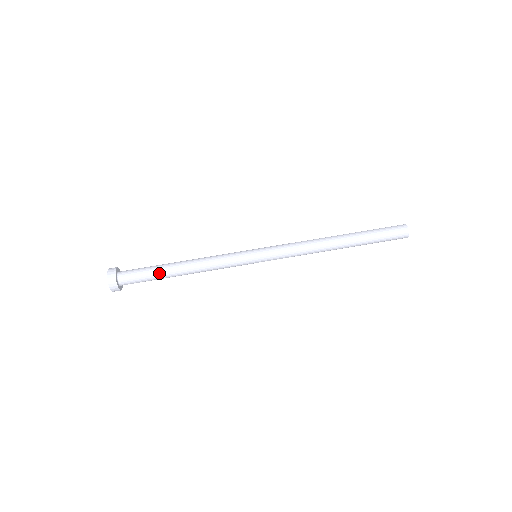
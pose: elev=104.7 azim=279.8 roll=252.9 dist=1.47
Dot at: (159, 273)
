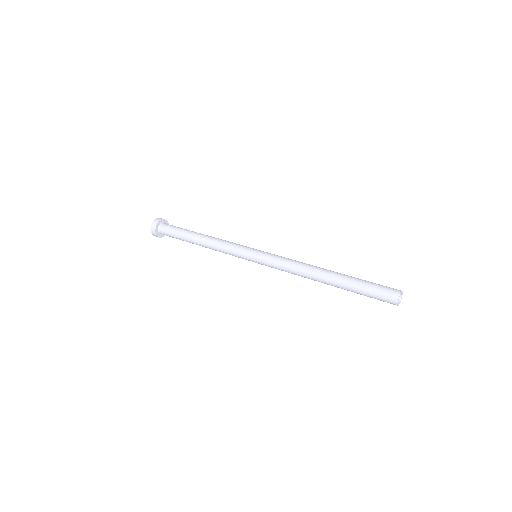
Dot at: (188, 230)
